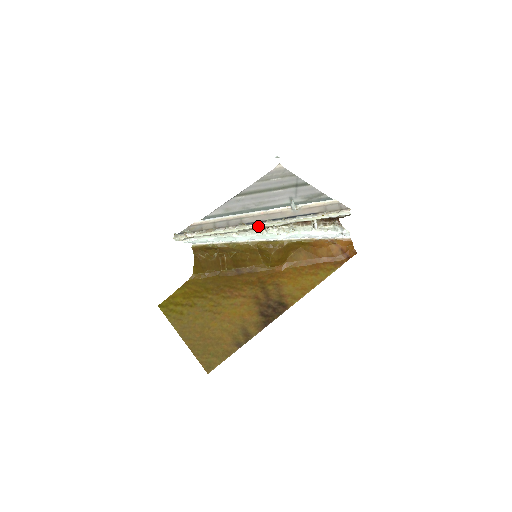
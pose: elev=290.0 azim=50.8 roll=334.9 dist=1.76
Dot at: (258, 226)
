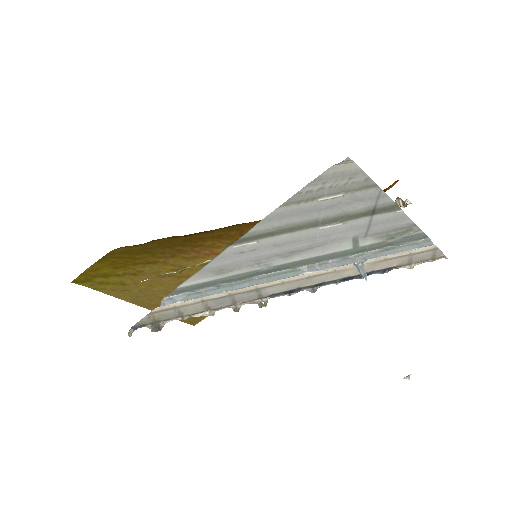
Dot at: (289, 290)
